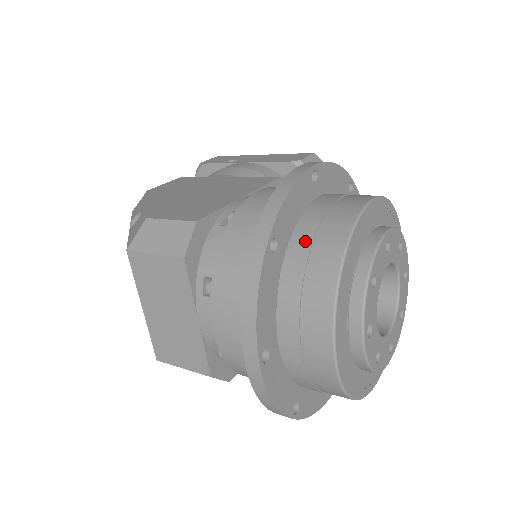
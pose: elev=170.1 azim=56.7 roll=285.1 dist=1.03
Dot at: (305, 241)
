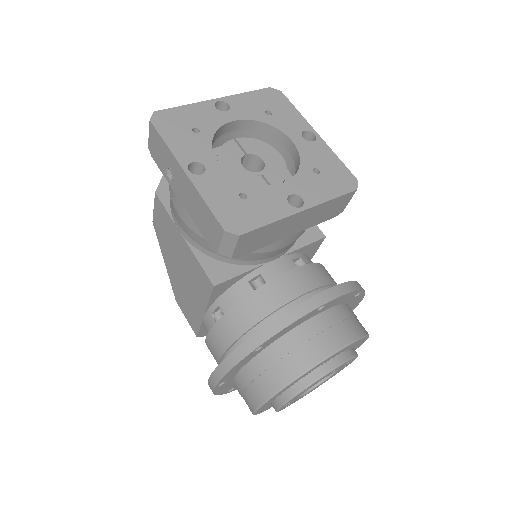
Dot at: occluded
